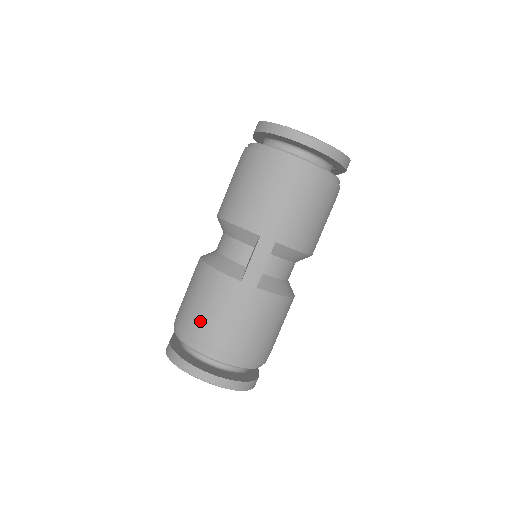
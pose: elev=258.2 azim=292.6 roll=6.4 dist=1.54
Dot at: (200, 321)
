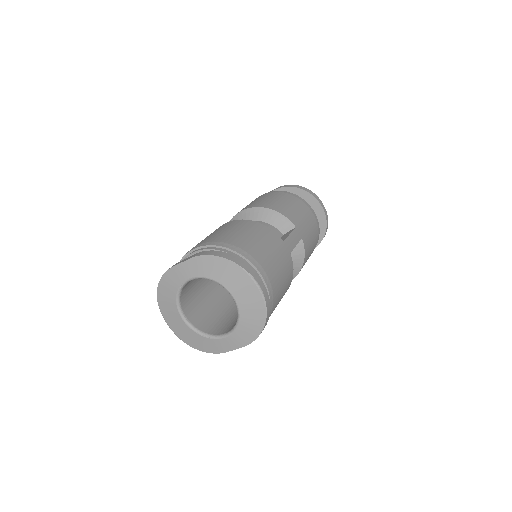
Dot at: (250, 244)
